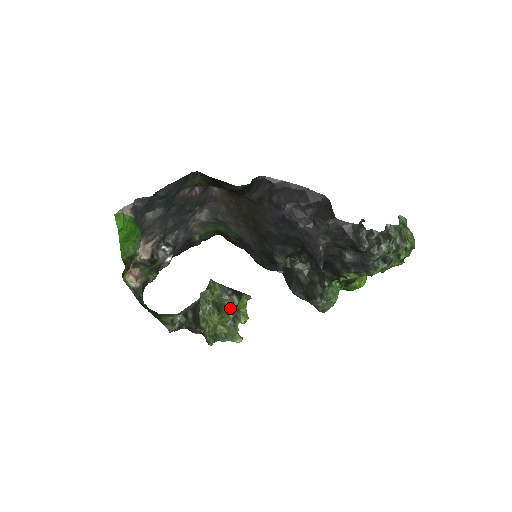
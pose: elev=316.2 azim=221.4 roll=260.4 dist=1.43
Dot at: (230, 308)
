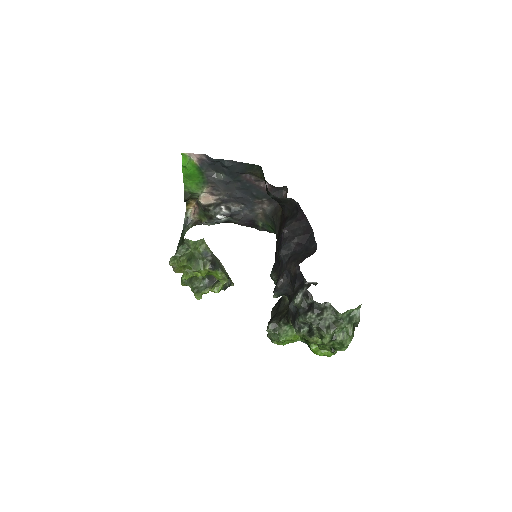
Dot at: (200, 267)
